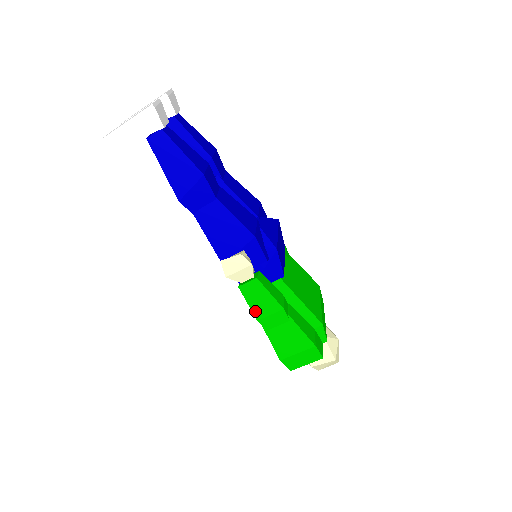
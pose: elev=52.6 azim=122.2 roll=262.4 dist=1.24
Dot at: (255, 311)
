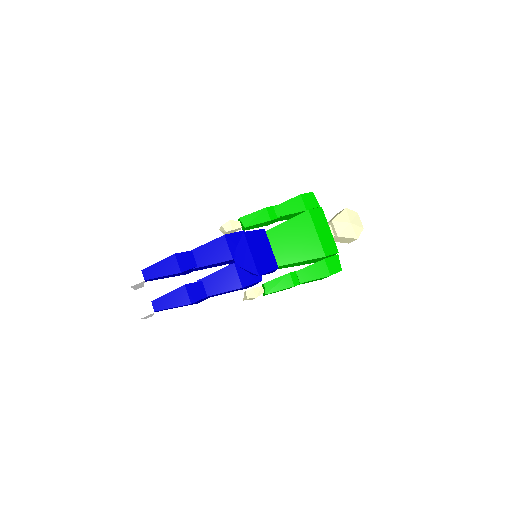
Dot at: occluded
